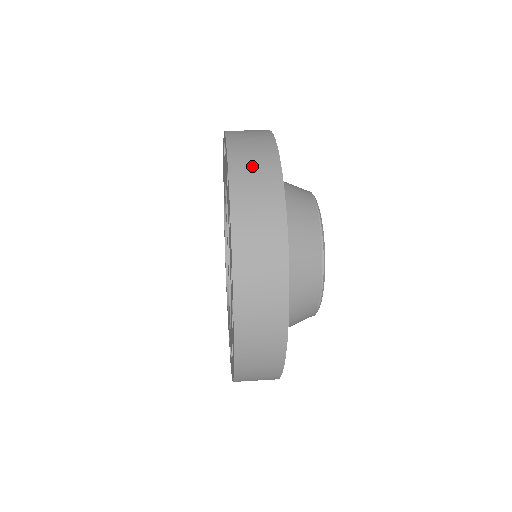
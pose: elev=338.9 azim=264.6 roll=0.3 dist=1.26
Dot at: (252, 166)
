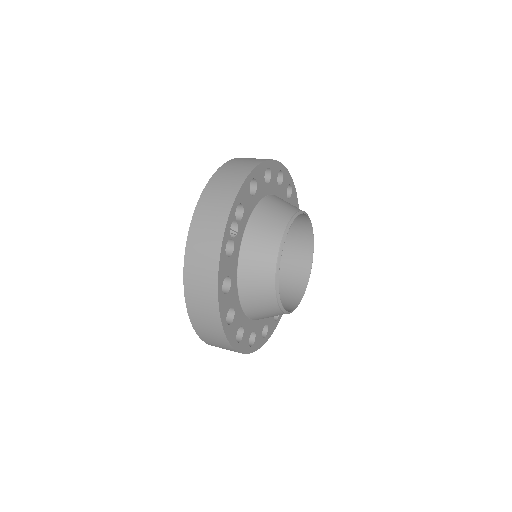
Dot at: (250, 159)
